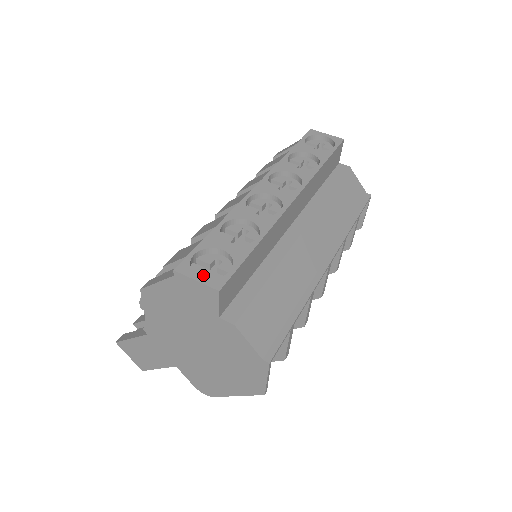
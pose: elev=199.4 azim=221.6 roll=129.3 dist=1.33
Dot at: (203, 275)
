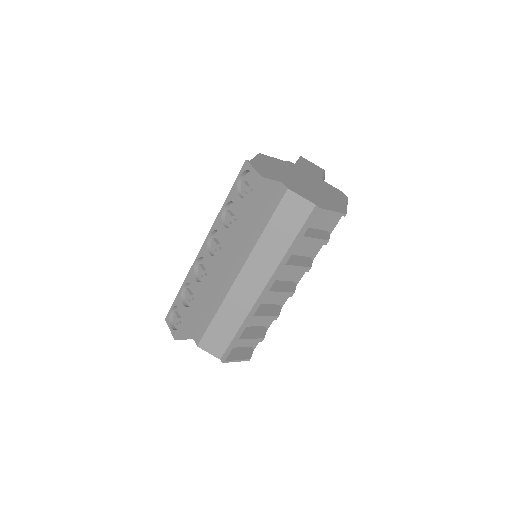
Dot at: (179, 320)
